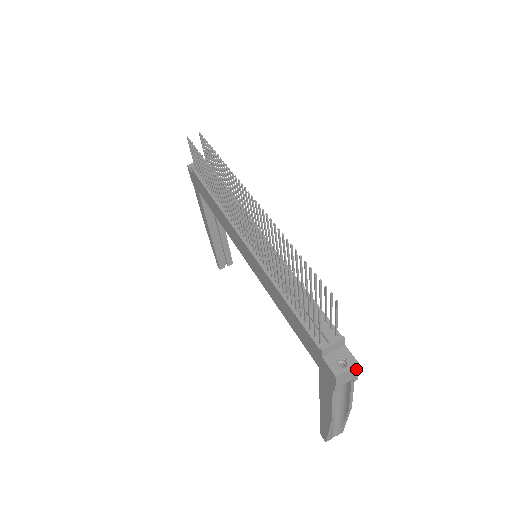
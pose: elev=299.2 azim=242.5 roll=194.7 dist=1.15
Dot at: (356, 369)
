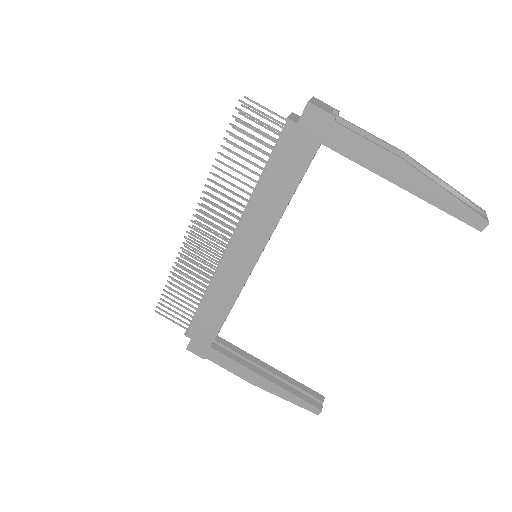
Dot at: (319, 101)
